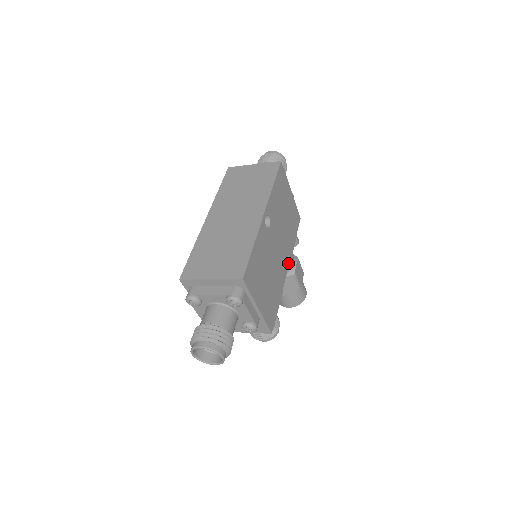
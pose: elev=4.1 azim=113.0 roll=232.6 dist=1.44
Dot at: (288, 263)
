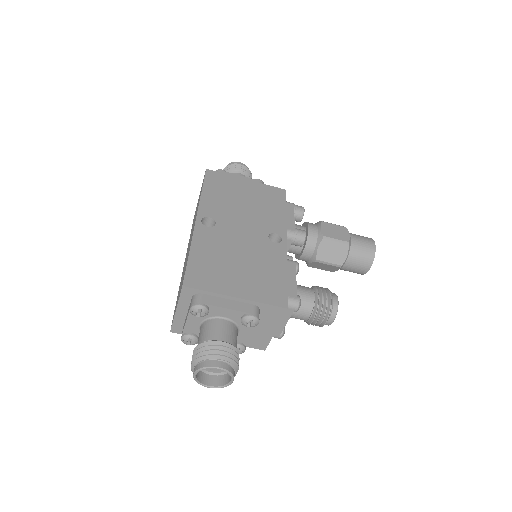
Dot at: (283, 235)
